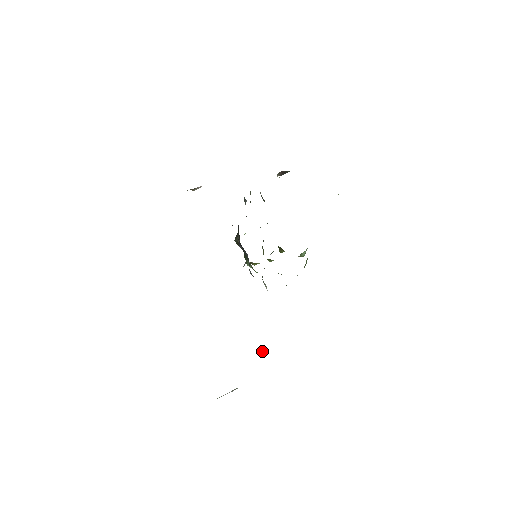
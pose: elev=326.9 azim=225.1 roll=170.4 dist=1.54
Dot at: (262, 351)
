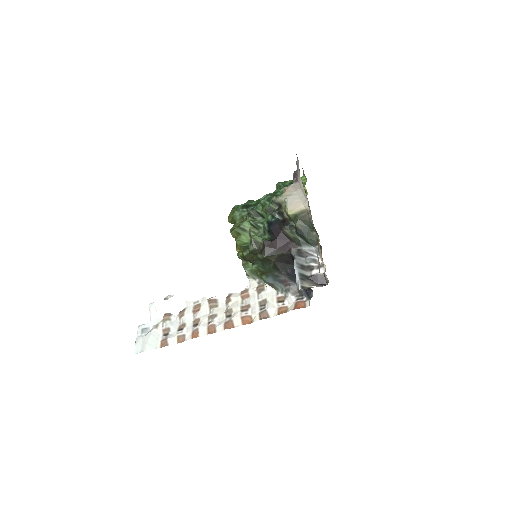
Dot at: (170, 296)
